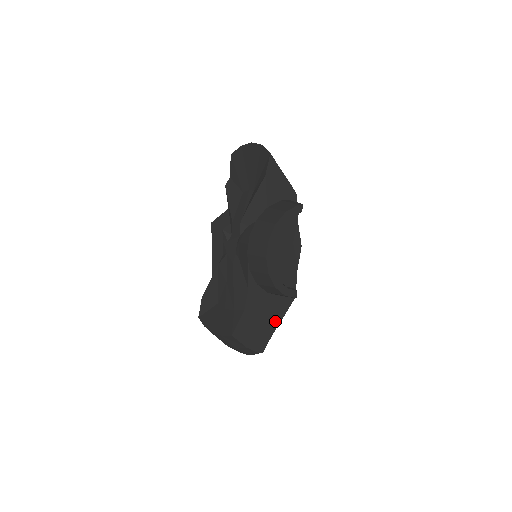
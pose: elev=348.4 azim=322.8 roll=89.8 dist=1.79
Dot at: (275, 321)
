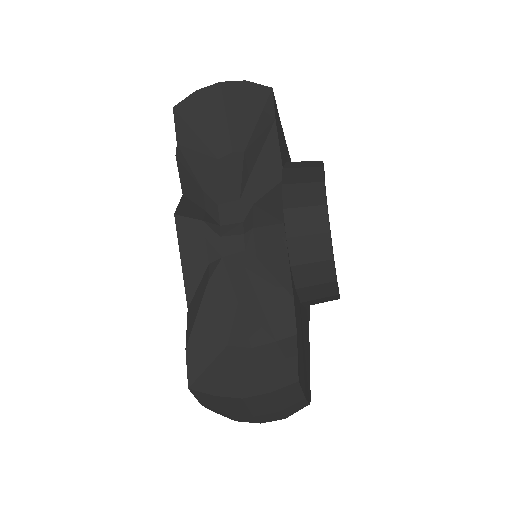
Dot at: (307, 348)
